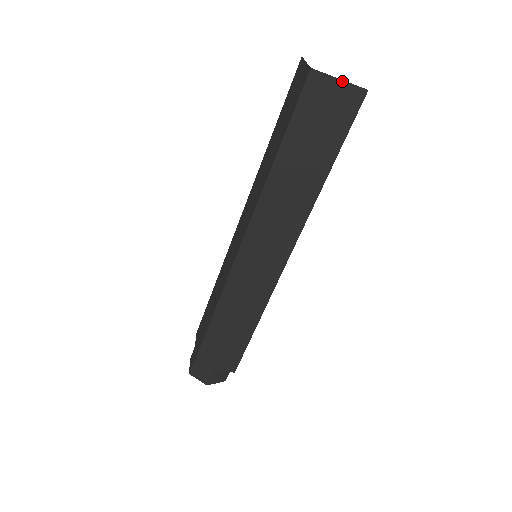
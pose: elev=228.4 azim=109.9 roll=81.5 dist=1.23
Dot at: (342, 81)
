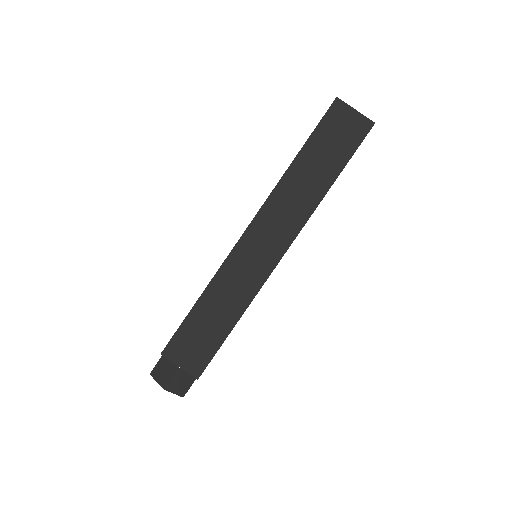
Dot at: (357, 112)
